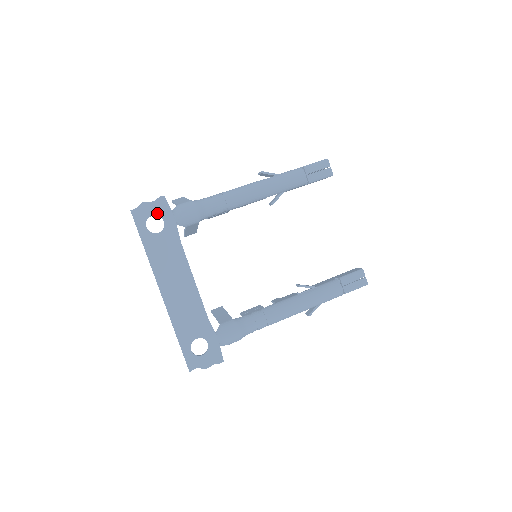
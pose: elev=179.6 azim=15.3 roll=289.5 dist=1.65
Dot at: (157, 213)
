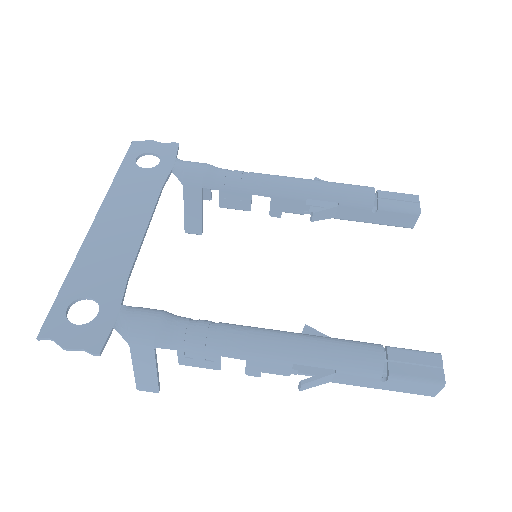
Dot at: (158, 153)
